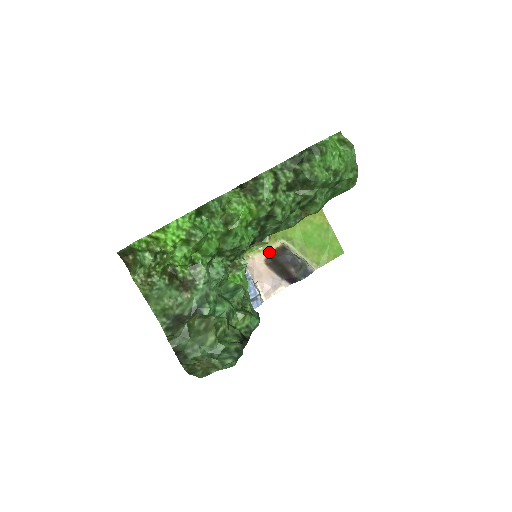
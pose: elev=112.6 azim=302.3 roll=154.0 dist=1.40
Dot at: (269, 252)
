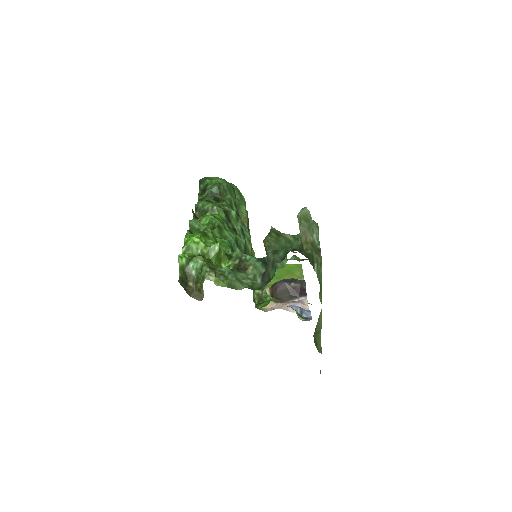
Dot at: occluded
